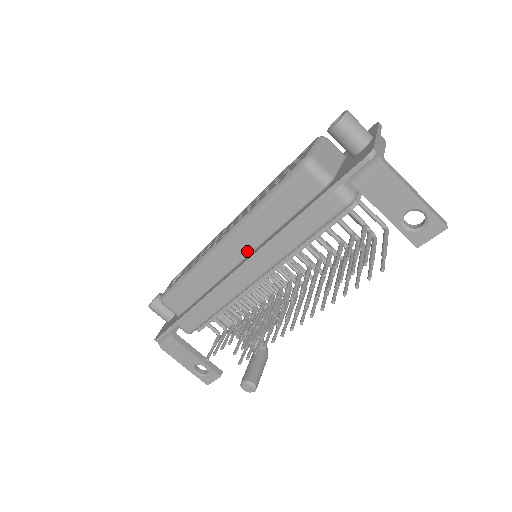
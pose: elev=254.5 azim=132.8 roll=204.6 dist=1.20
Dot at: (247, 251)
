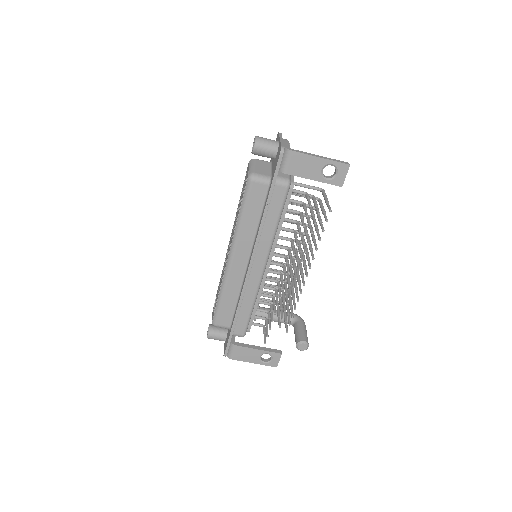
Dot at: (248, 253)
